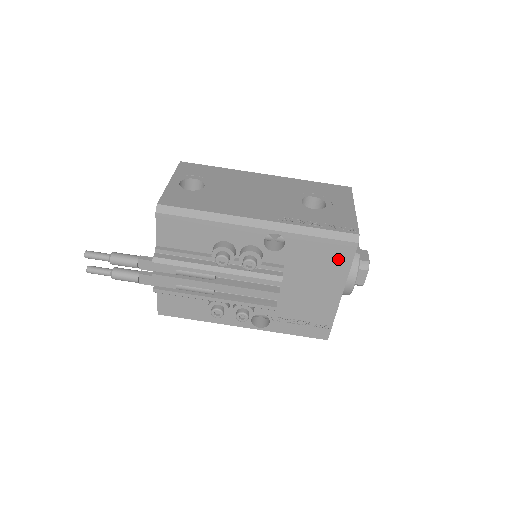
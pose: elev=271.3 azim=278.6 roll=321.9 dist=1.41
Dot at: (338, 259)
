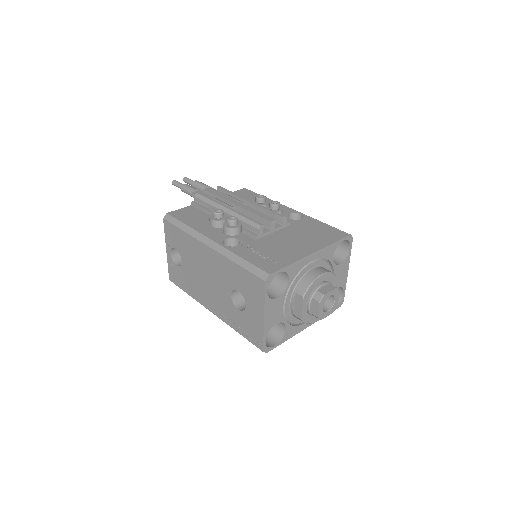
Dot at: (330, 236)
